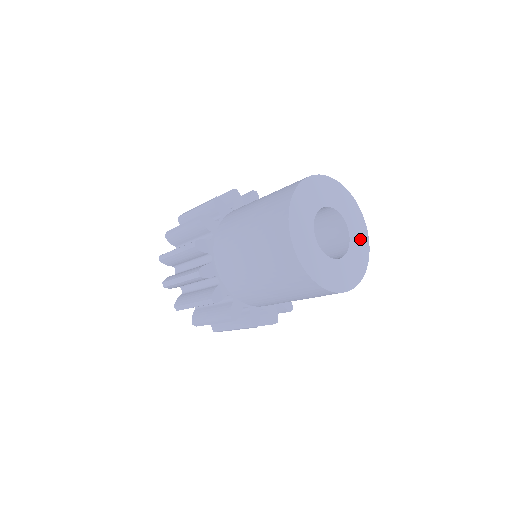
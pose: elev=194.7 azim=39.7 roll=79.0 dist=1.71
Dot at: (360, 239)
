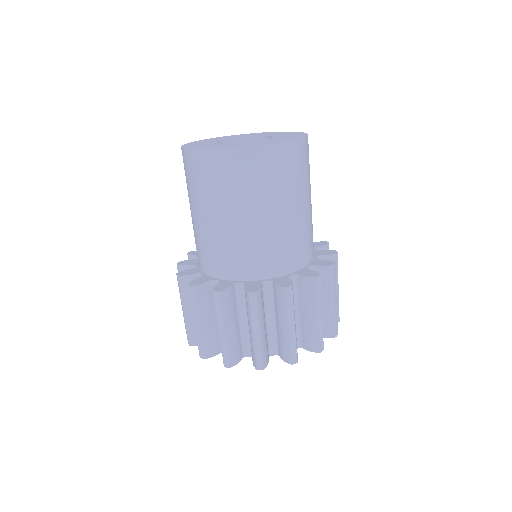
Dot at: (279, 140)
